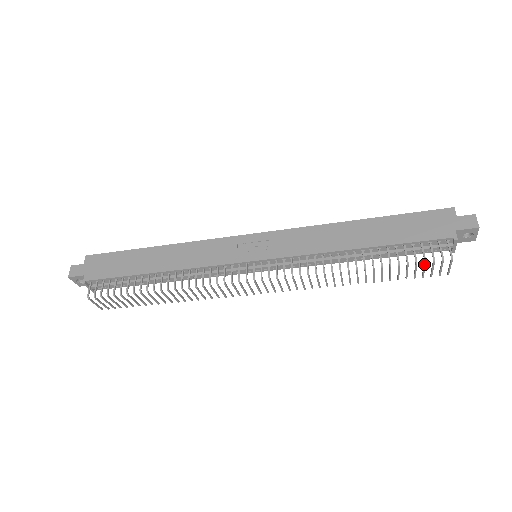
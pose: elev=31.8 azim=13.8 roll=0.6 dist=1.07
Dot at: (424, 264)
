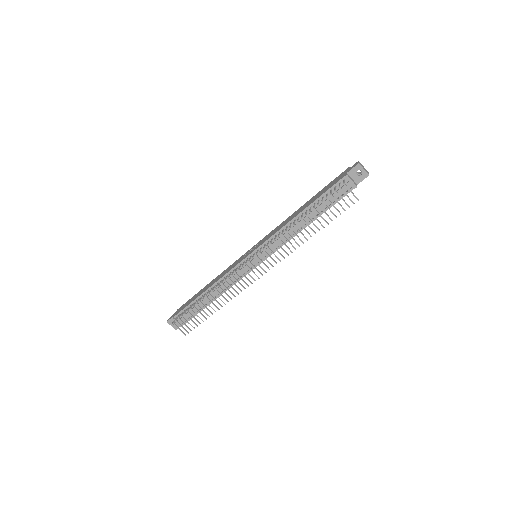
Dot at: occluded
